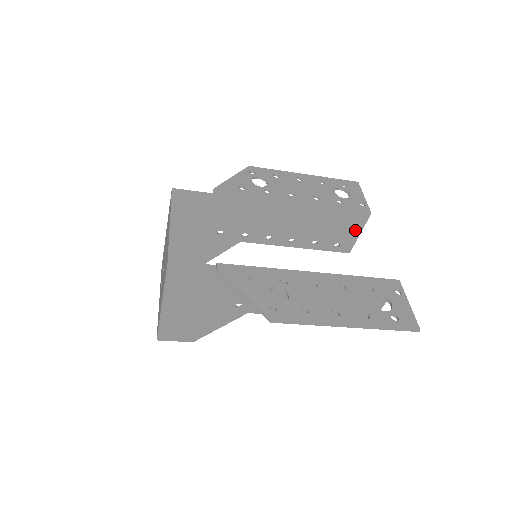
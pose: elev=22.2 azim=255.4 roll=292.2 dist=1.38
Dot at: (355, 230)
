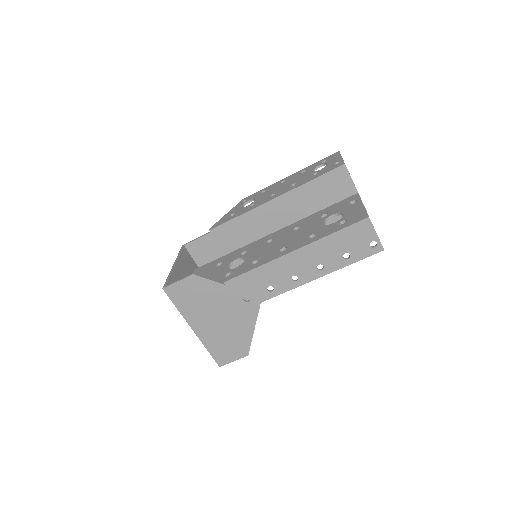
Dot at: (347, 188)
